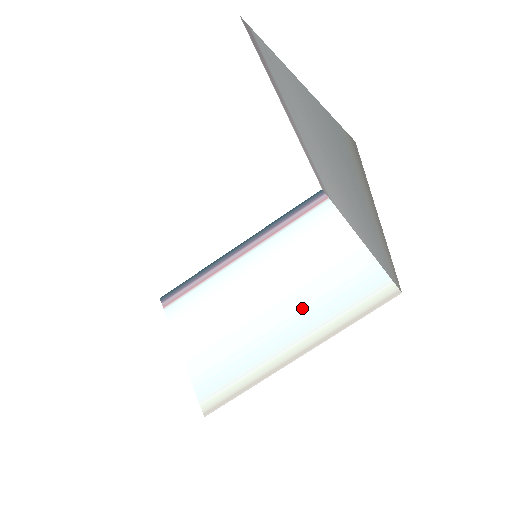
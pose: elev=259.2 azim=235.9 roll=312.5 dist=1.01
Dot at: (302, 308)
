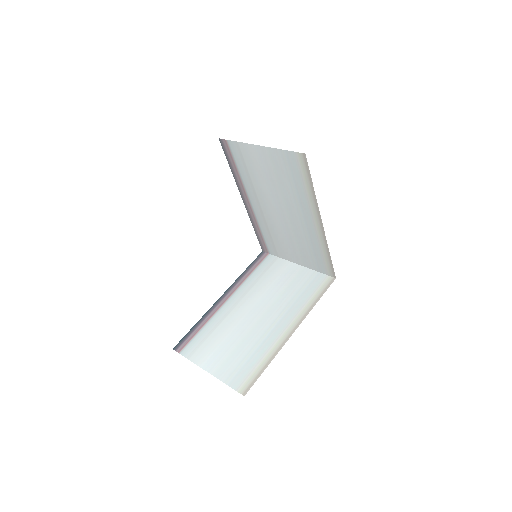
Dot at: (281, 309)
